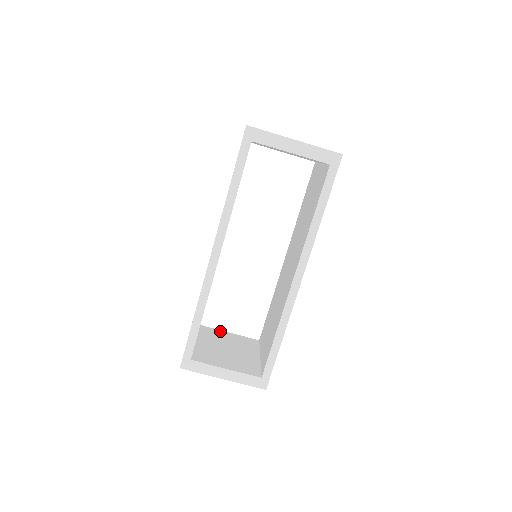
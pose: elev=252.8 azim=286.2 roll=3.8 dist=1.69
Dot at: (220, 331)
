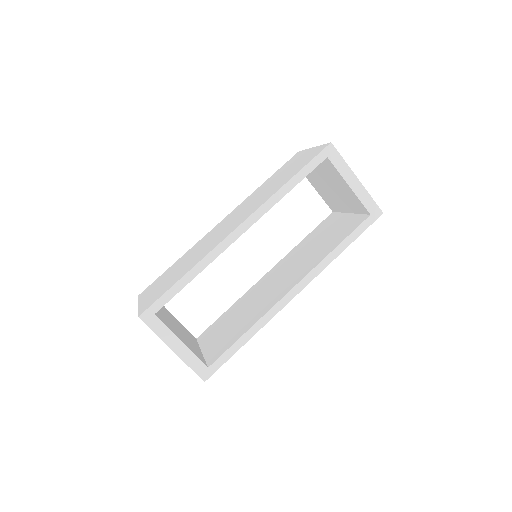
Dot at: (167, 310)
